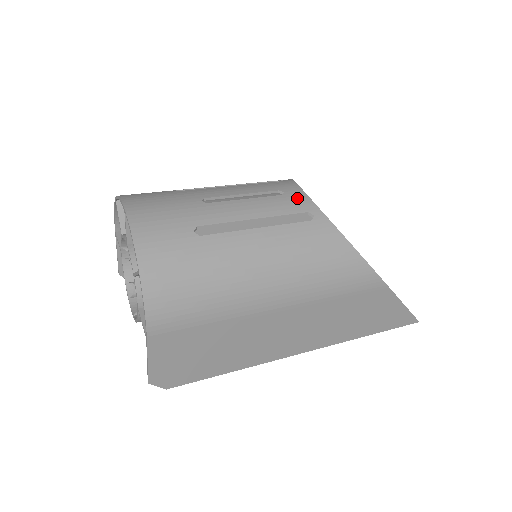
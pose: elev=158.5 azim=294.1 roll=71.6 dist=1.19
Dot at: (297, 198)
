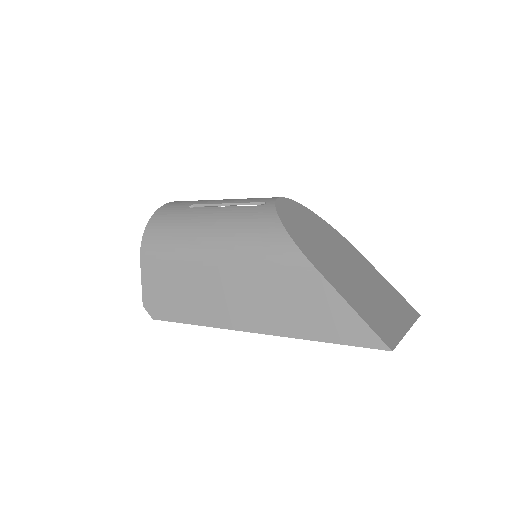
Dot at: (269, 198)
